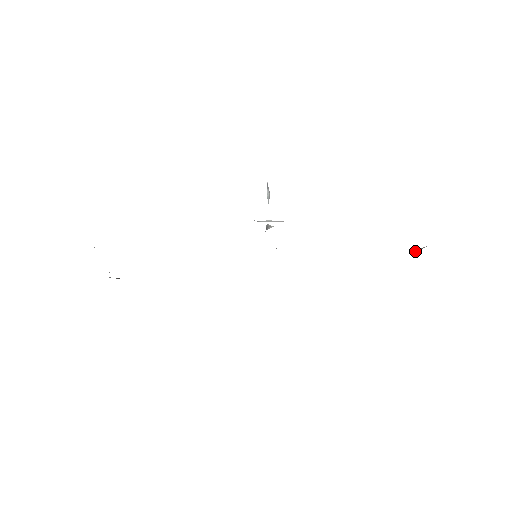
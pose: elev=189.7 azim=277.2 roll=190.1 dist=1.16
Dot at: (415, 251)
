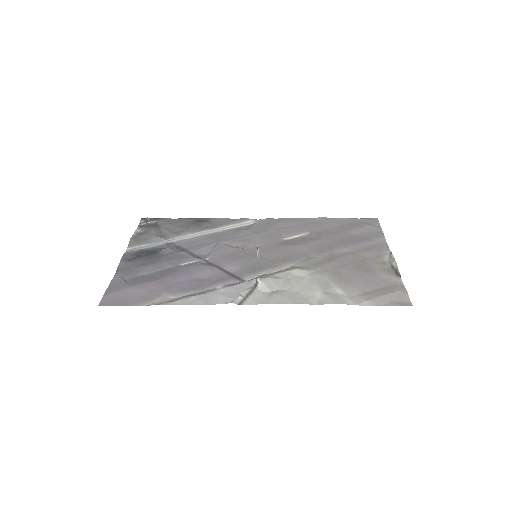
Dot at: (393, 268)
